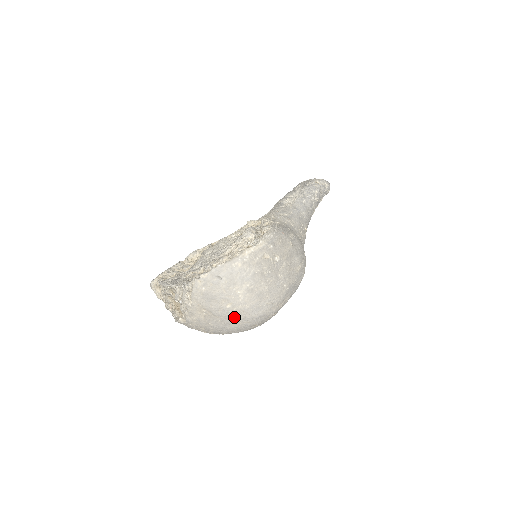
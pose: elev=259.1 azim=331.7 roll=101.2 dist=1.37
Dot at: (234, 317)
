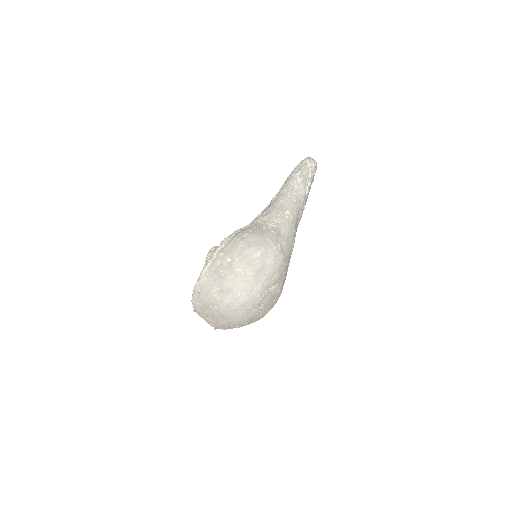
Dot at: (227, 312)
